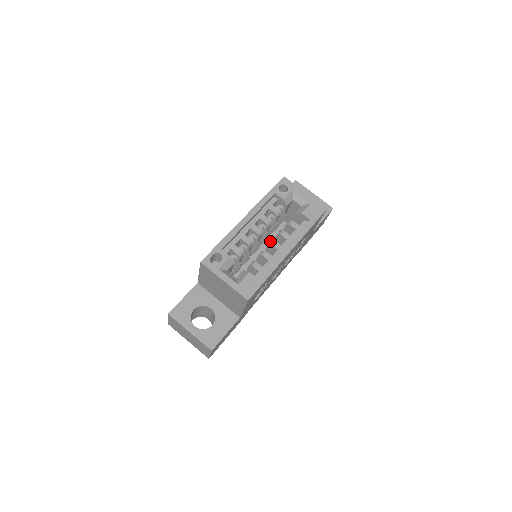
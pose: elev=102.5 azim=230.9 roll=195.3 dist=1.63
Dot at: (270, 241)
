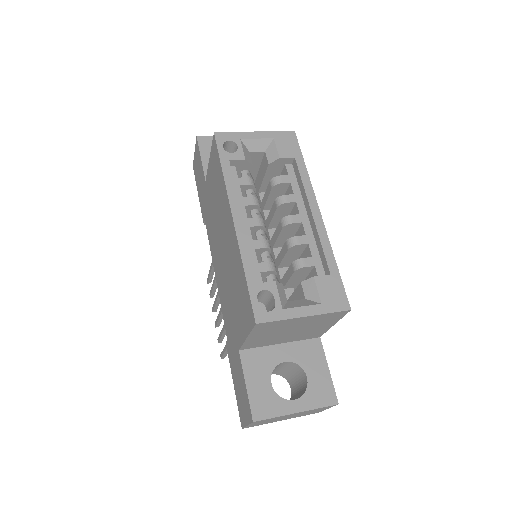
Dot at: (280, 221)
